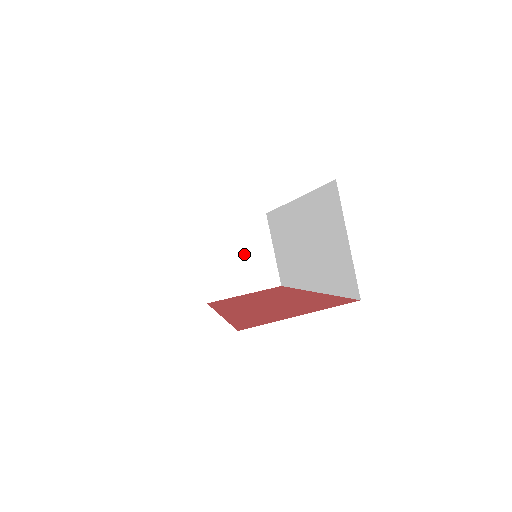
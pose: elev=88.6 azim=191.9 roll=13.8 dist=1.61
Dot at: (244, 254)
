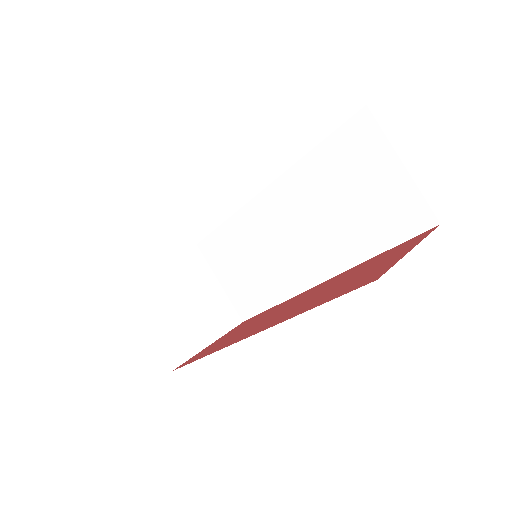
Dot at: (191, 296)
